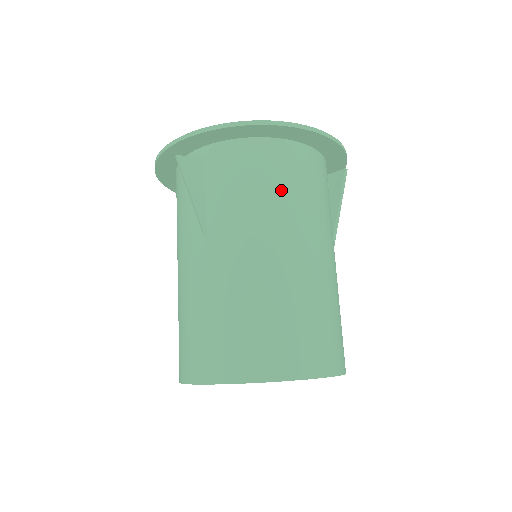
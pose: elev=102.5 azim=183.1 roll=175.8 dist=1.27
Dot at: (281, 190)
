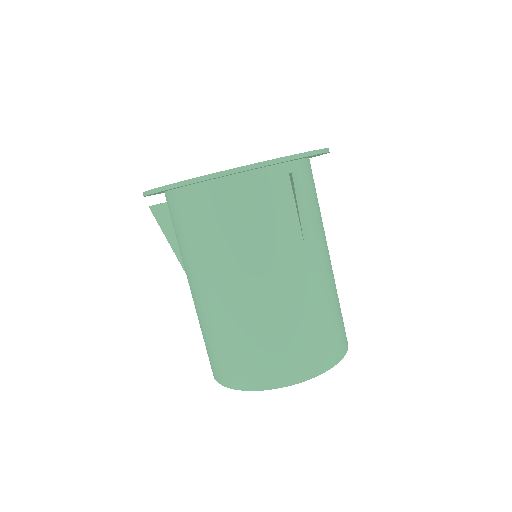
Dot at: (211, 235)
